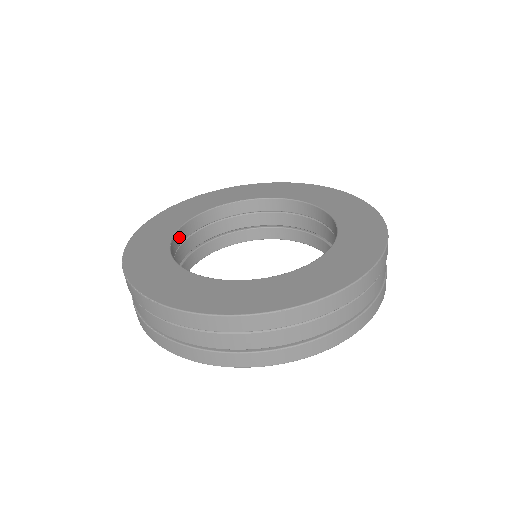
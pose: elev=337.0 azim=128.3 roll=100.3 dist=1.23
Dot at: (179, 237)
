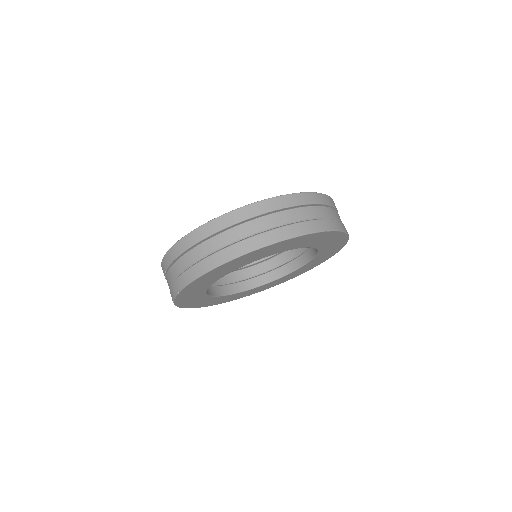
Dot at: occluded
